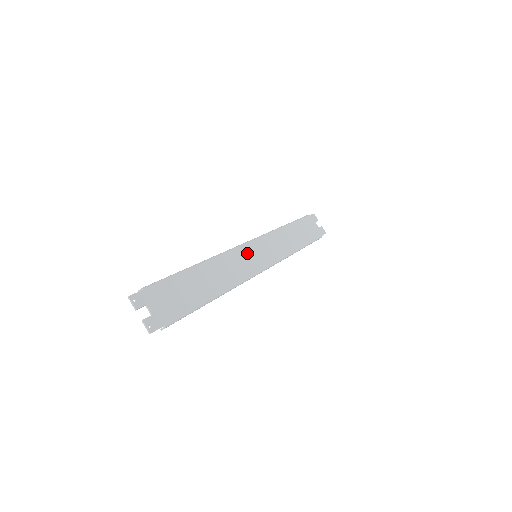
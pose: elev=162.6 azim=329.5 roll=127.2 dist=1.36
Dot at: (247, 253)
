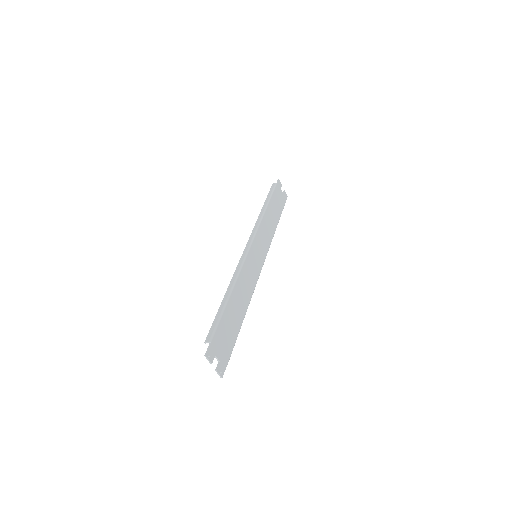
Dot at: (252, 258)
